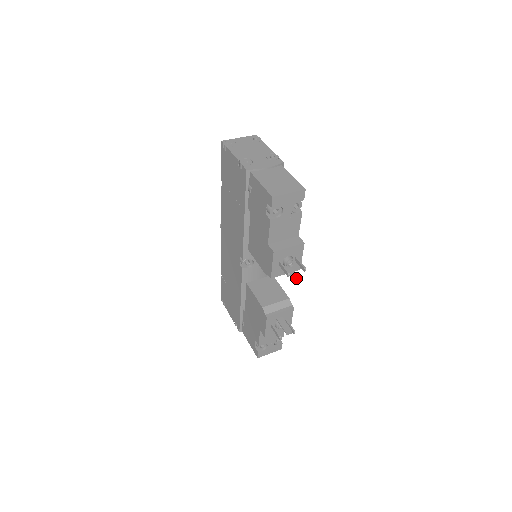
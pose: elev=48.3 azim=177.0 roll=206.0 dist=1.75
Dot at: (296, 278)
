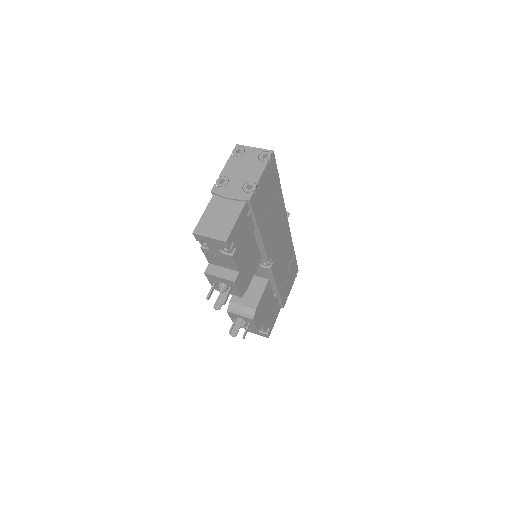
Dot at: (218, 304)
